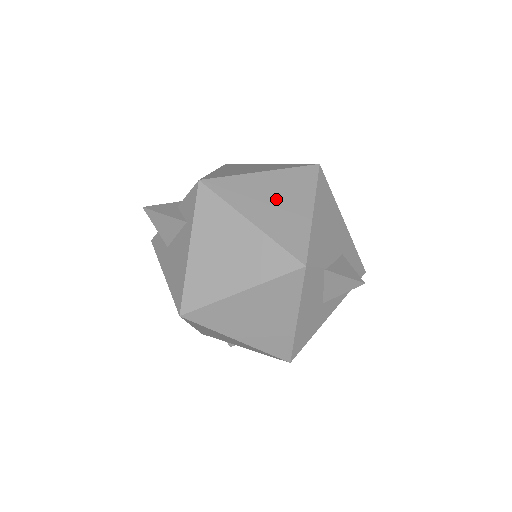
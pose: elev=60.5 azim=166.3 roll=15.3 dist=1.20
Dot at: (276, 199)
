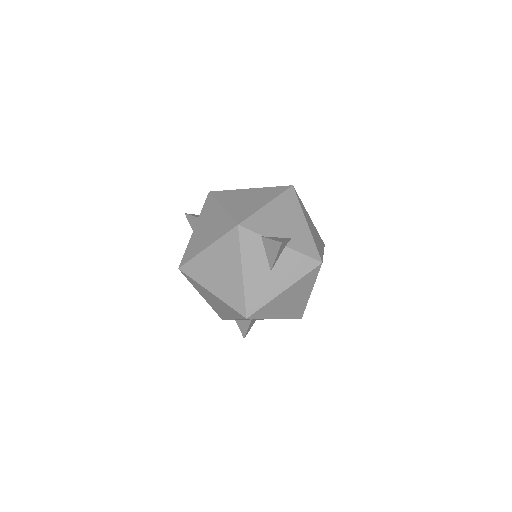
Dot at: (247, 199)
